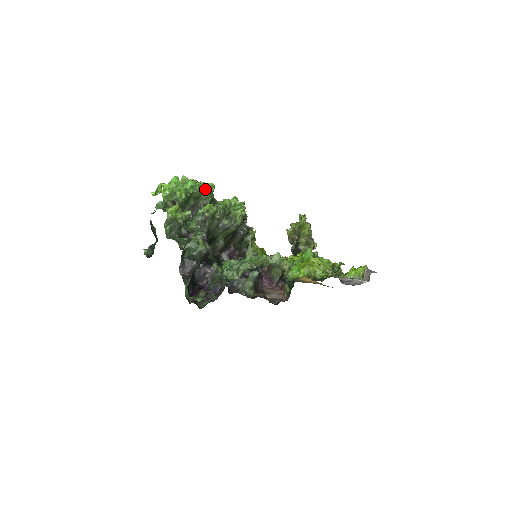
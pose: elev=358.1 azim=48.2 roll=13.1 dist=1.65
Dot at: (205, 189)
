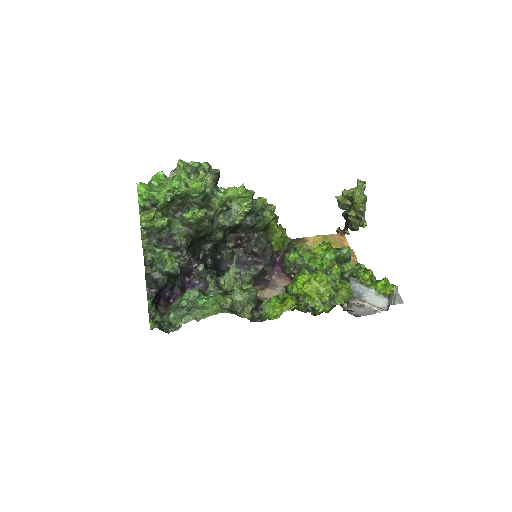
Dot at: (193, 189)
